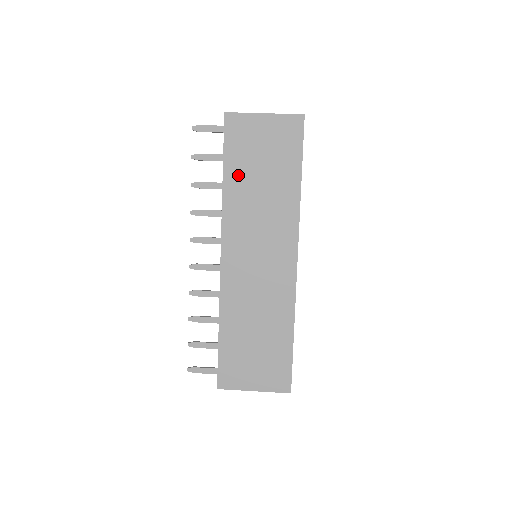
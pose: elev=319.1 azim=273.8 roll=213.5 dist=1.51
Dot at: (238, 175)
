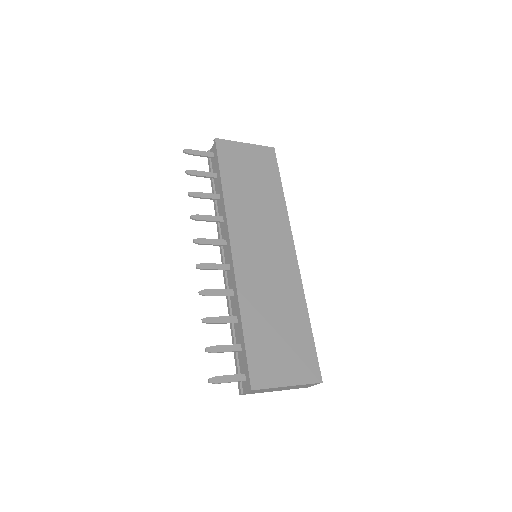
Dot at: (234, 183)
